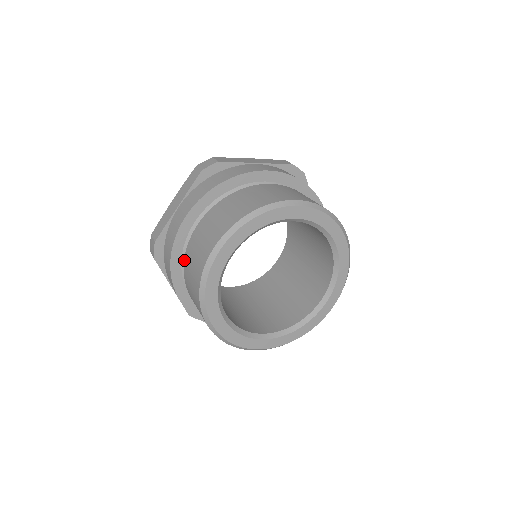
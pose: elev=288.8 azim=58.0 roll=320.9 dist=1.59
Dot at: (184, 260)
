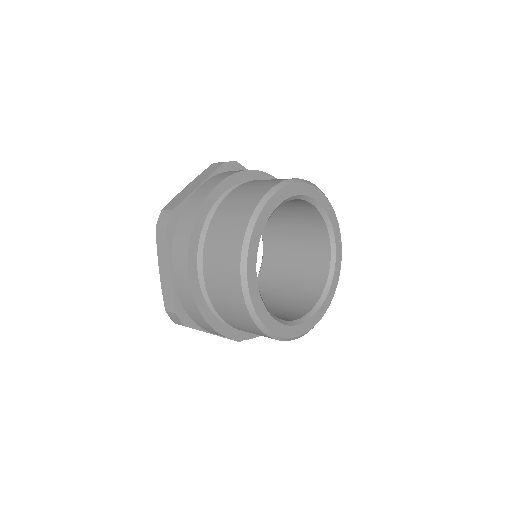
Dot at: (209, 225)
